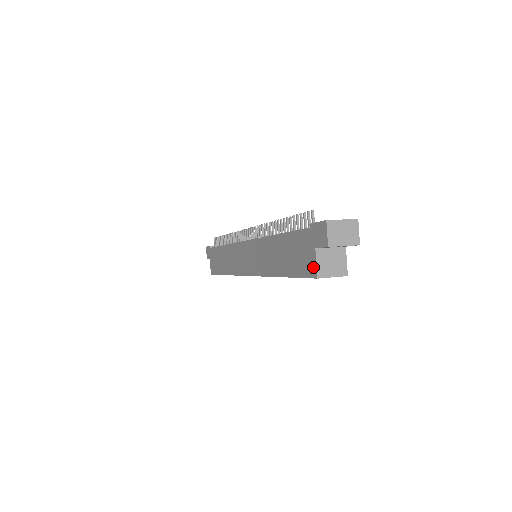
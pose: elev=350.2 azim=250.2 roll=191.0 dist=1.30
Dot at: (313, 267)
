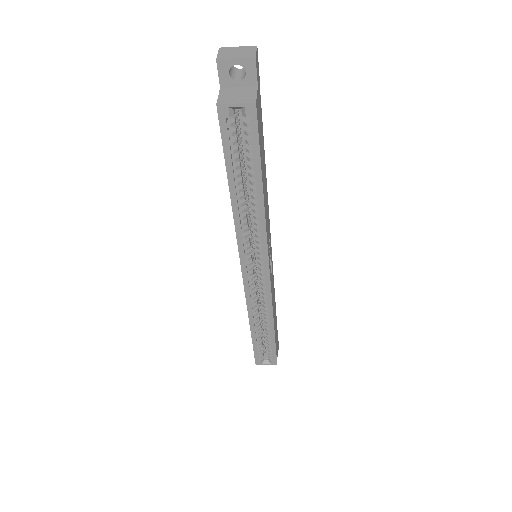
Dot at: occluded
